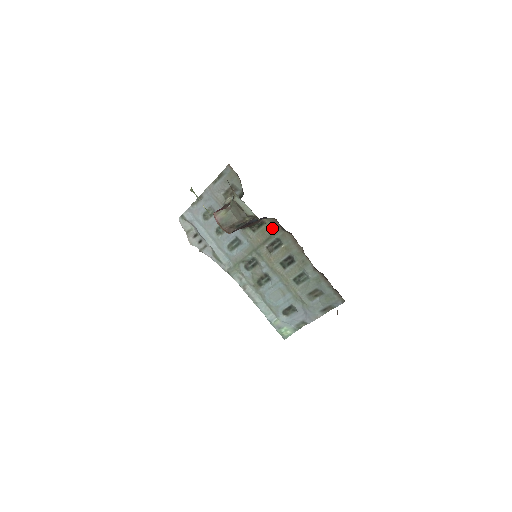
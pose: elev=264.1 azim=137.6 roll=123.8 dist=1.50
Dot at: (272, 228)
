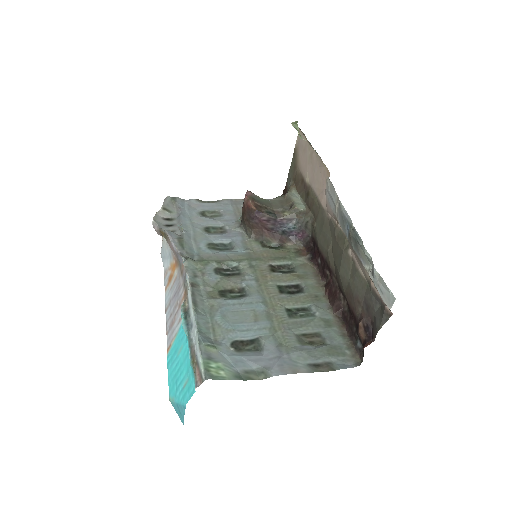
Dot at: (293, 253)
